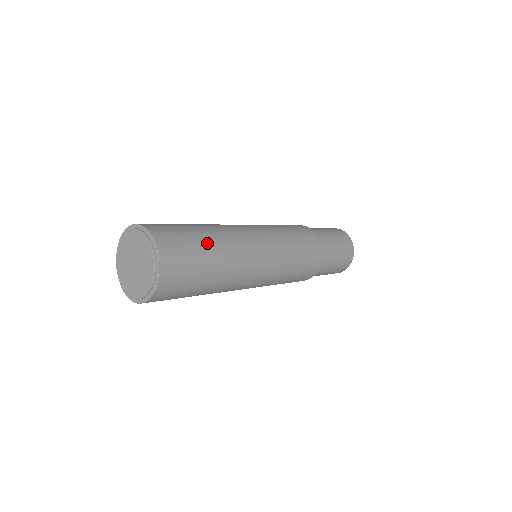
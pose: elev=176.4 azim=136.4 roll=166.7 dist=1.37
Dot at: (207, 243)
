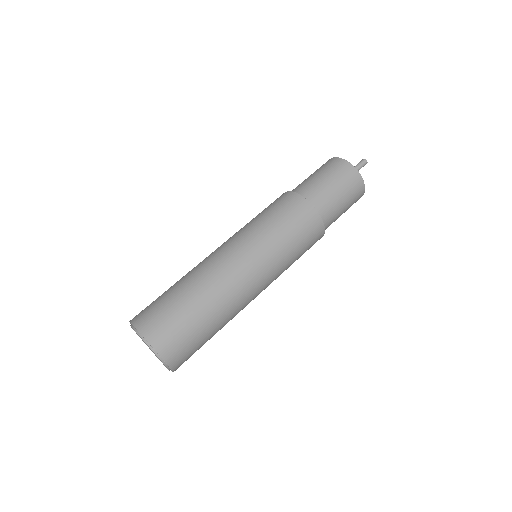
Dot at: (194, 308)
